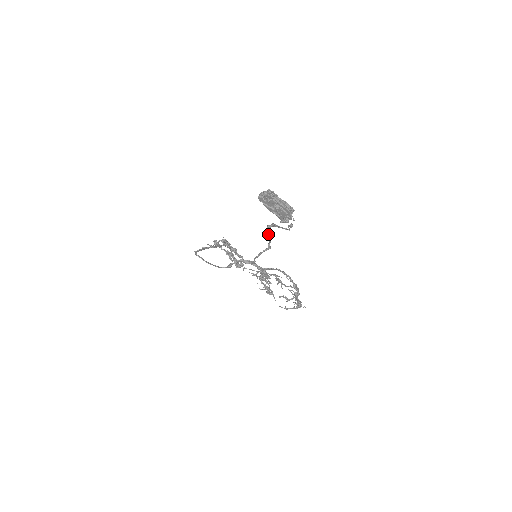
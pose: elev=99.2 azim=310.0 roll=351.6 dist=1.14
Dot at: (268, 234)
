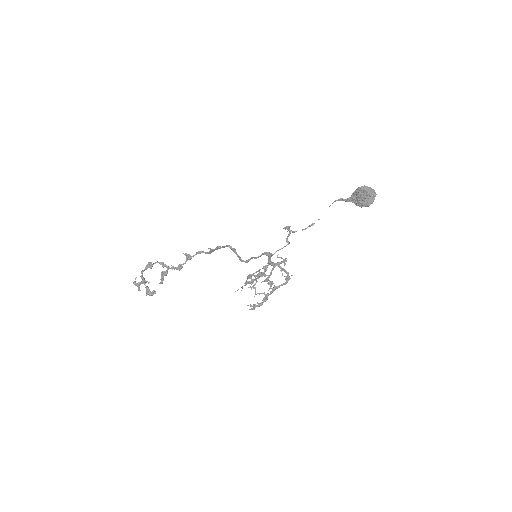
Dot at: (290, 232)
